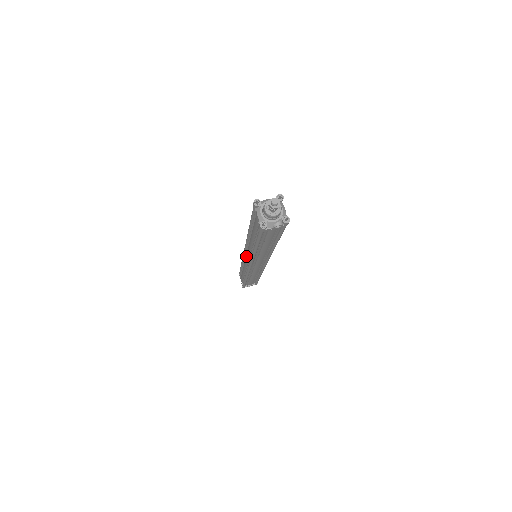
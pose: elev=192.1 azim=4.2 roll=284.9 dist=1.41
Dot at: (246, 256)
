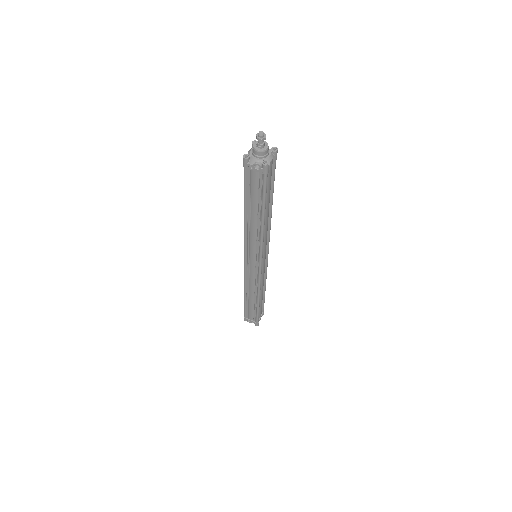
Dot at: occluded
